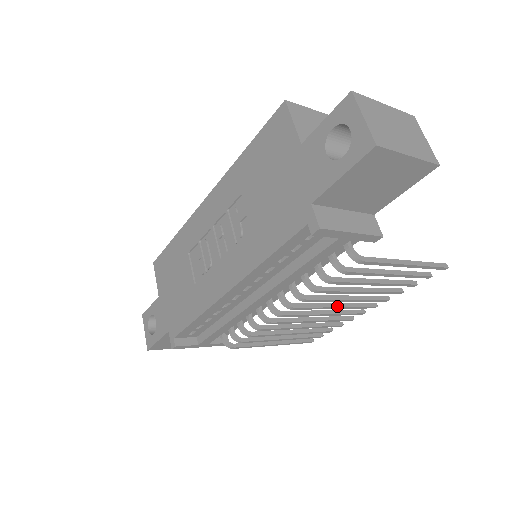
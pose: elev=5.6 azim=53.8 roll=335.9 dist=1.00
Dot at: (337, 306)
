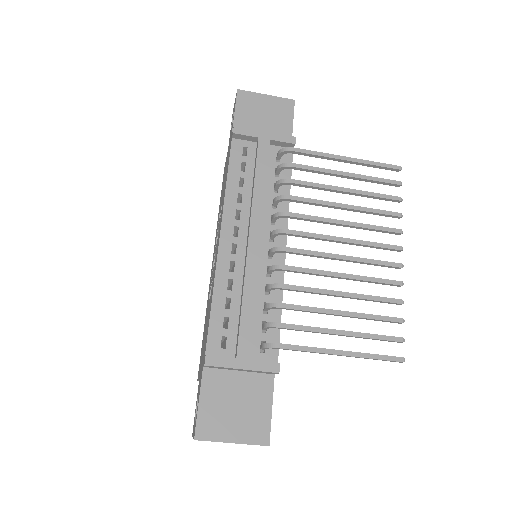
Dot at: (342, 238)
